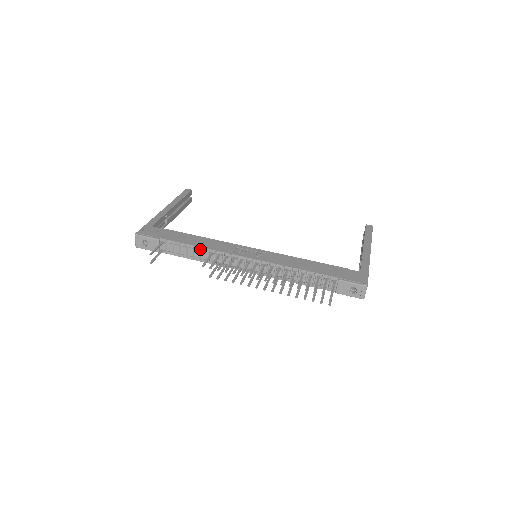
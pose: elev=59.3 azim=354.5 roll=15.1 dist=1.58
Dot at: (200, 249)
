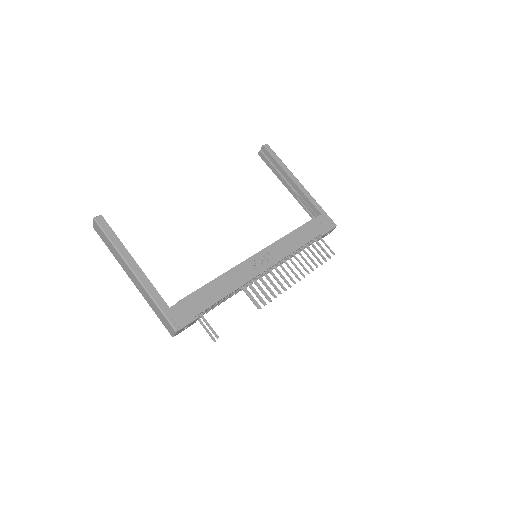
Dot at: (232, 293)
